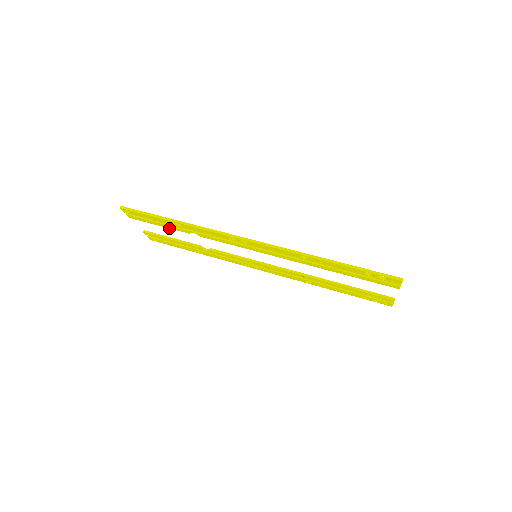
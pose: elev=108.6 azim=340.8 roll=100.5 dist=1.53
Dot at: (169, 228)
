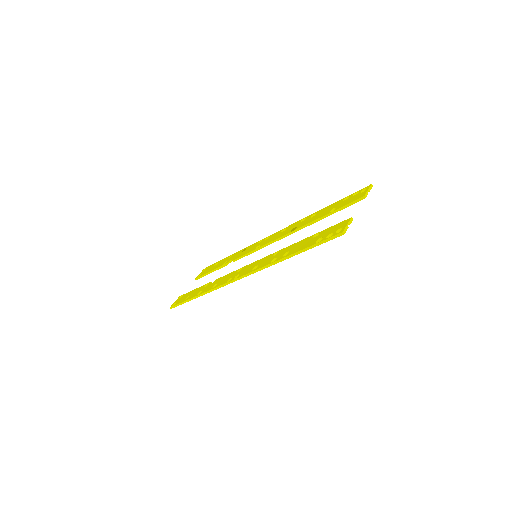
Dot at: occluded
